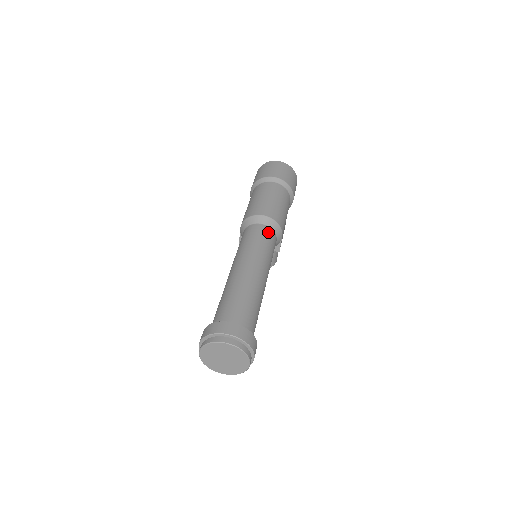
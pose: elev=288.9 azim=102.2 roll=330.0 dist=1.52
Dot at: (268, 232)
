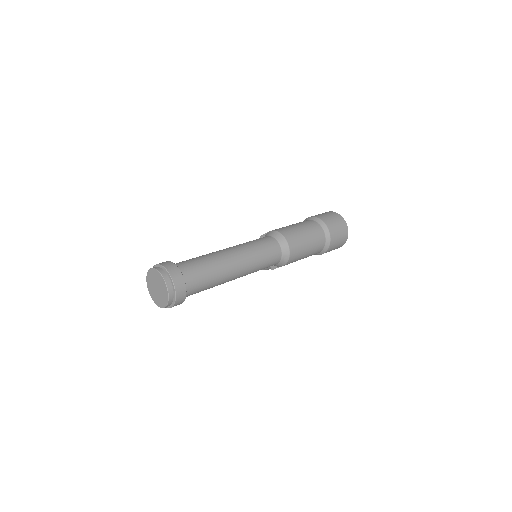
Dot at: (277, 255)
